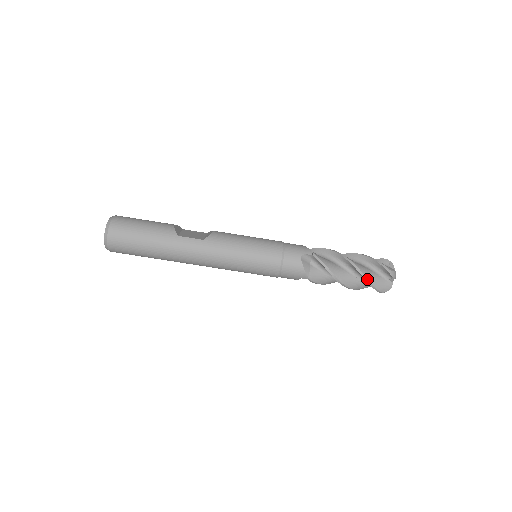
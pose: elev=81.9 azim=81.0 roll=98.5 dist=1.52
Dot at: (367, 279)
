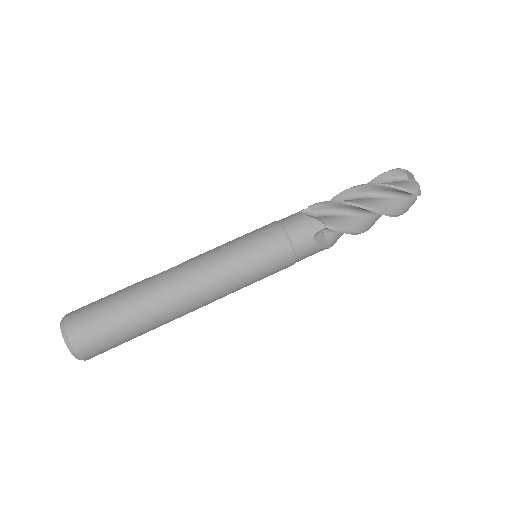
Dot at: (382, 184)
